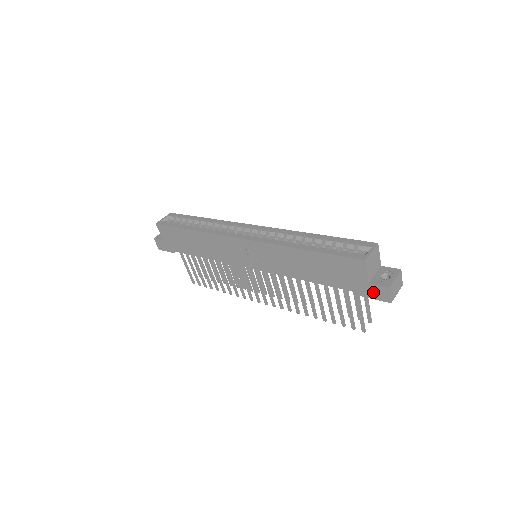
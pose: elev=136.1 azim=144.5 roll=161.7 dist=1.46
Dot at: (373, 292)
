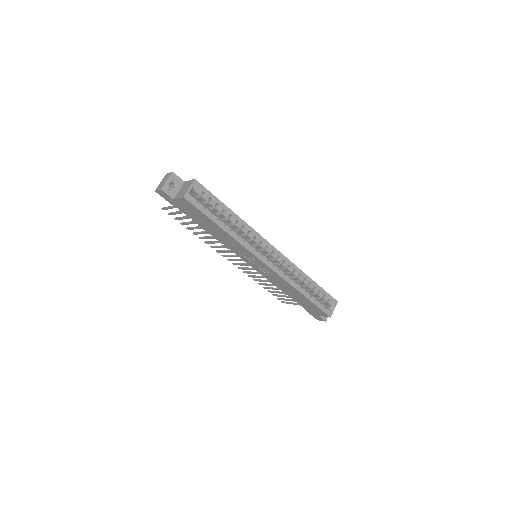
Dot at: (315, 316)
